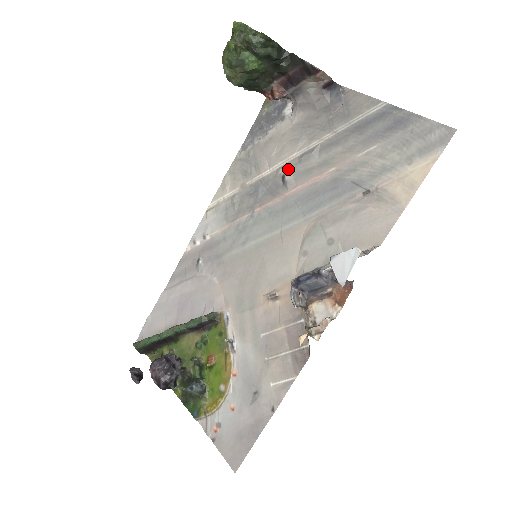
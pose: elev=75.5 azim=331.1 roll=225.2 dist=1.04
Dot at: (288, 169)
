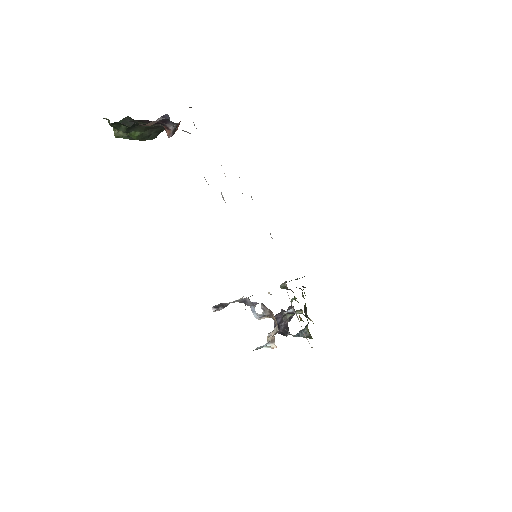
Dot at: occluded
